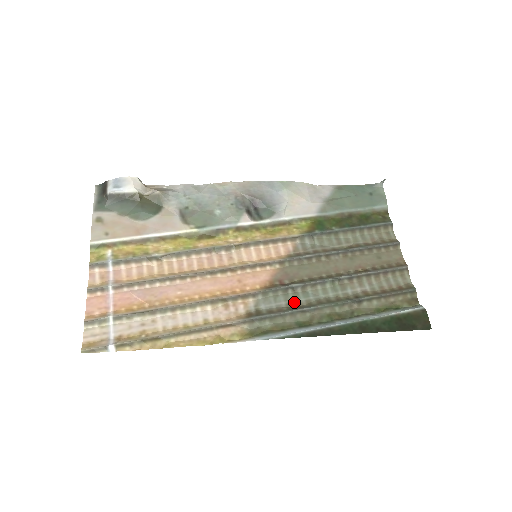
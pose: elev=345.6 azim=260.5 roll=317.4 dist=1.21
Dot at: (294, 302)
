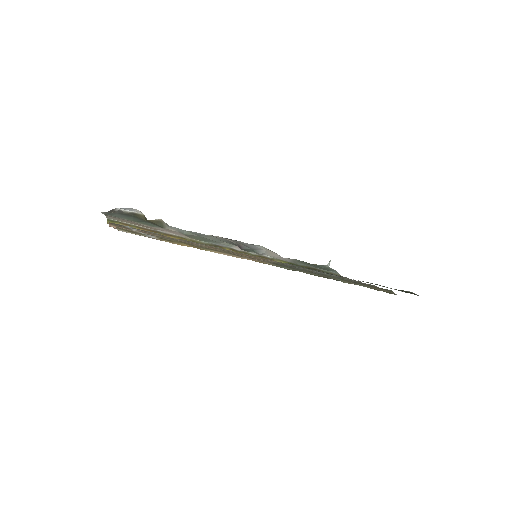
Dot at: occluded
